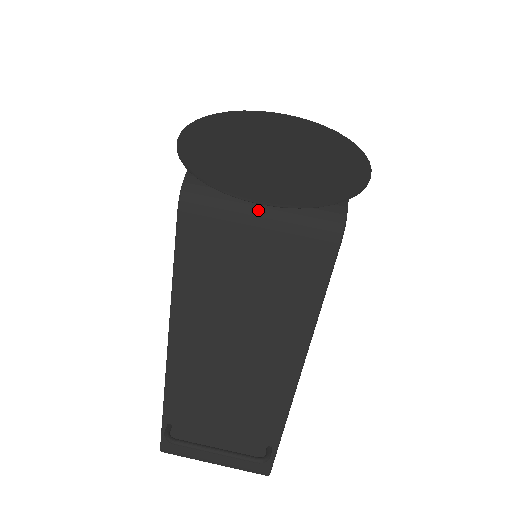
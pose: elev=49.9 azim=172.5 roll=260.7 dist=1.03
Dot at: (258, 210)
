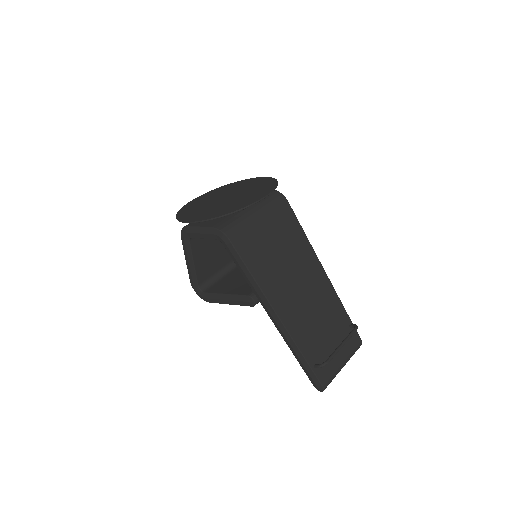
Dot at: (255, 215)
